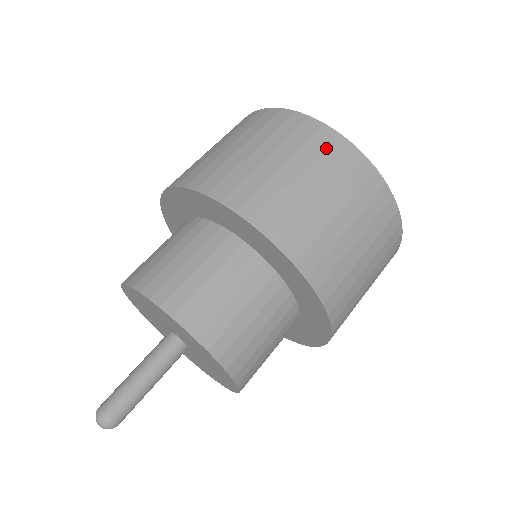
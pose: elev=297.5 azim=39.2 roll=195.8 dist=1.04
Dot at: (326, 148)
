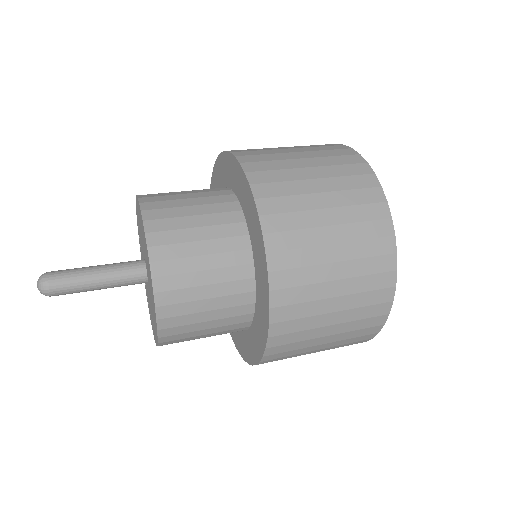
Dot at: (355, 177)
